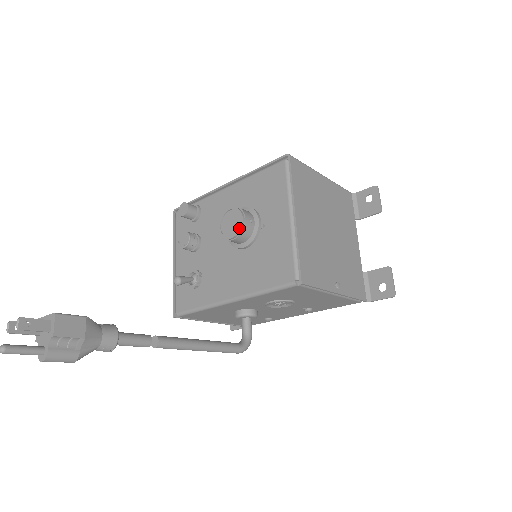
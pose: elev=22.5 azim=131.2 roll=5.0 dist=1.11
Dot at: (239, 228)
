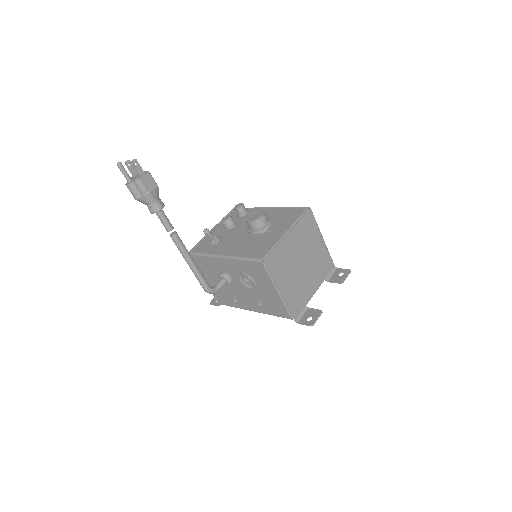
Dot at: (257, 219)
